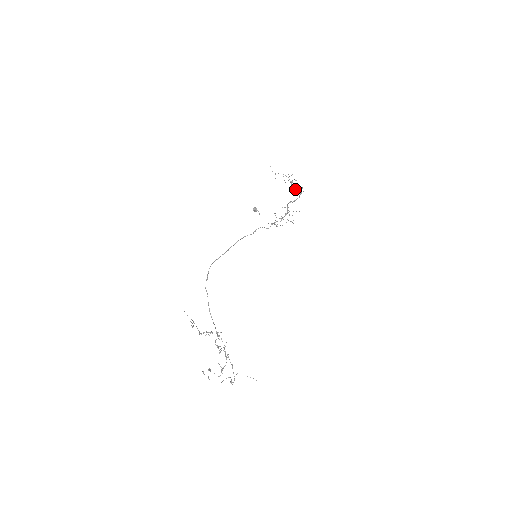
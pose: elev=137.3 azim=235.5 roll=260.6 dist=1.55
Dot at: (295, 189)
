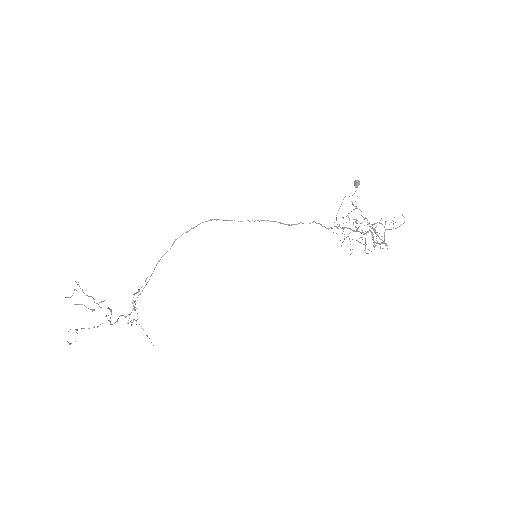
Dot at: (378, 235)
